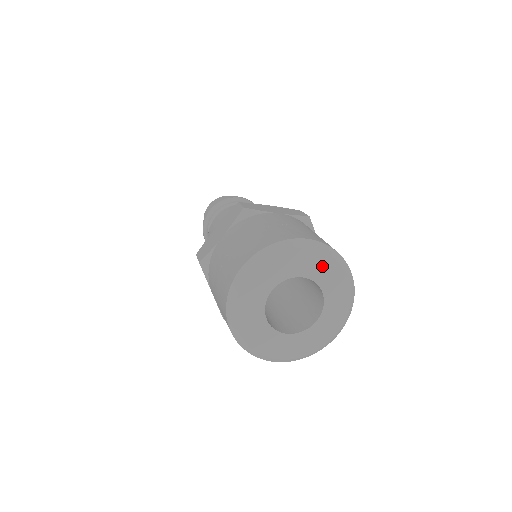
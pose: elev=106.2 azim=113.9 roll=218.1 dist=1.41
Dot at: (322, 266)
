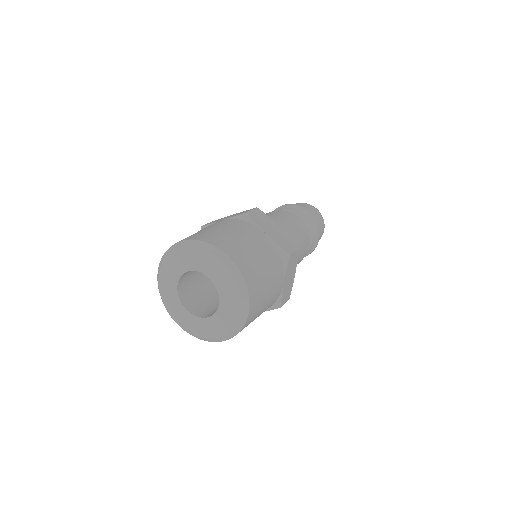
Dot at: (227, 284)
